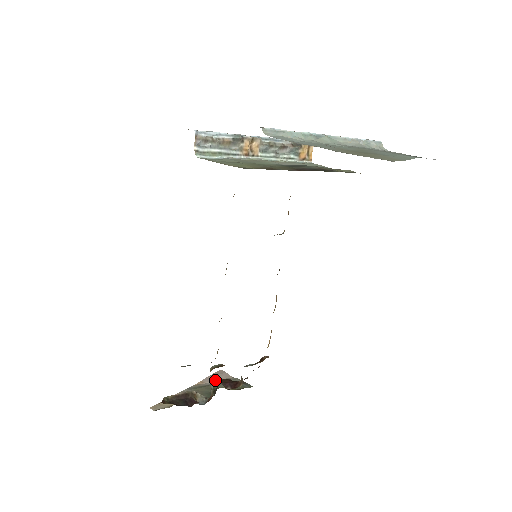
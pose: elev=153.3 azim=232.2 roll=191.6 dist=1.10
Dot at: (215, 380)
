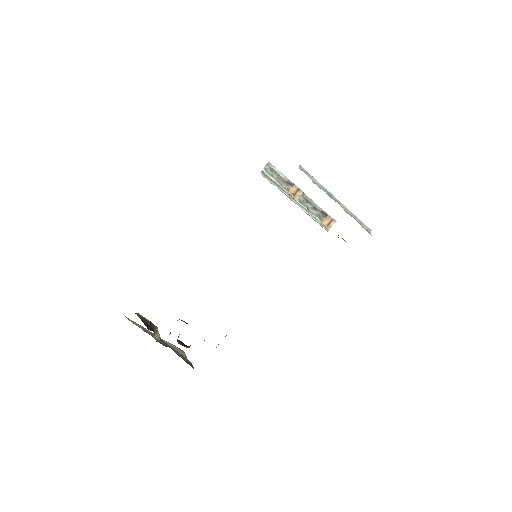
Dot at: (175, 349)
